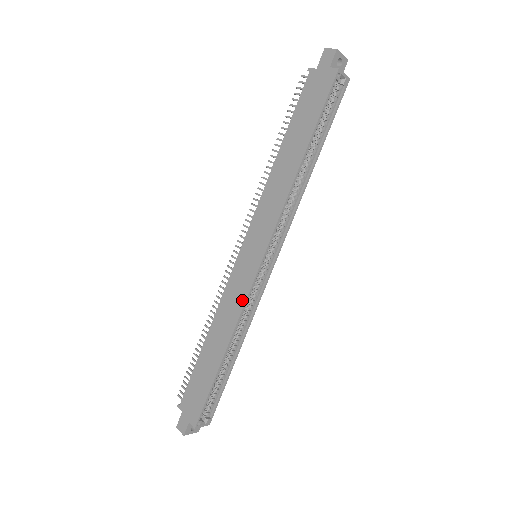
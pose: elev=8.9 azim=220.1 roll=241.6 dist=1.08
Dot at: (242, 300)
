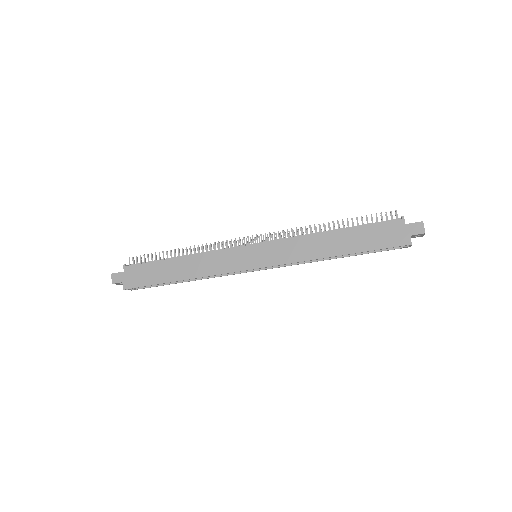
Dot at: (223, 270)
